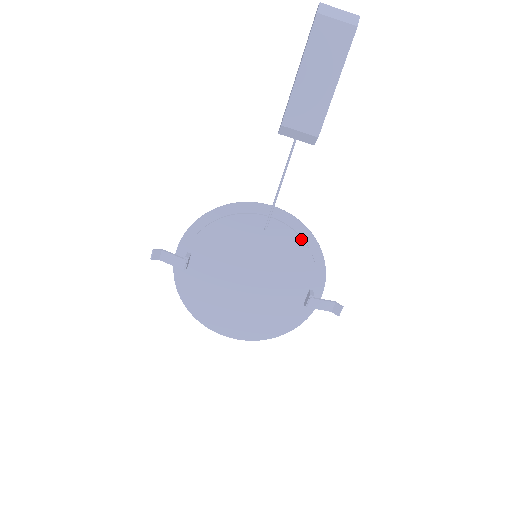
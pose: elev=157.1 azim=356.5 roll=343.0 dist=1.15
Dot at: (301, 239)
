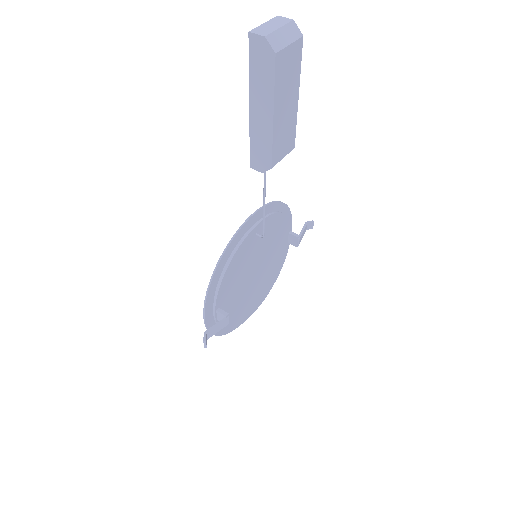
Dot at: (277, 213)
